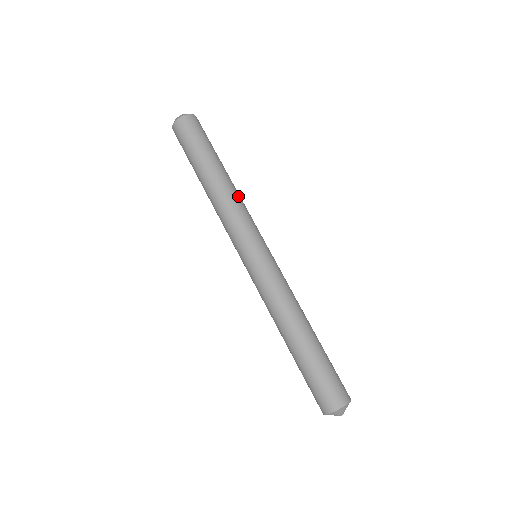
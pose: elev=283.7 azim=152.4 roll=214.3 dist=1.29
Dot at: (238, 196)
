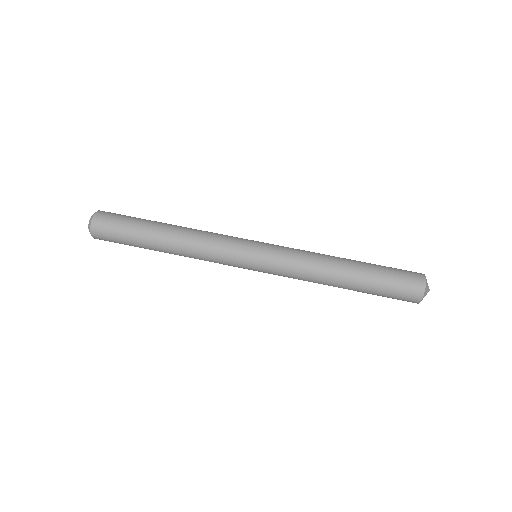
Dot at: (195, 233)
